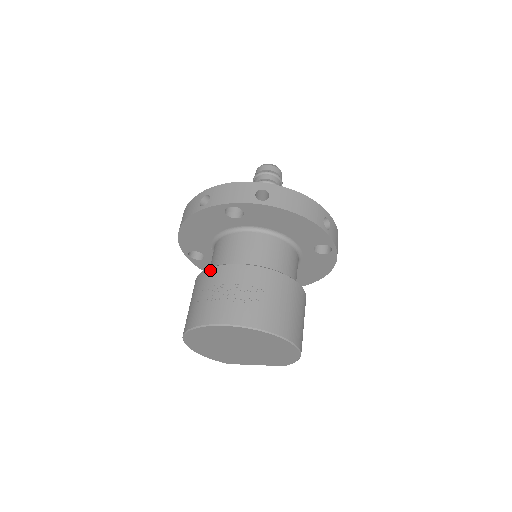
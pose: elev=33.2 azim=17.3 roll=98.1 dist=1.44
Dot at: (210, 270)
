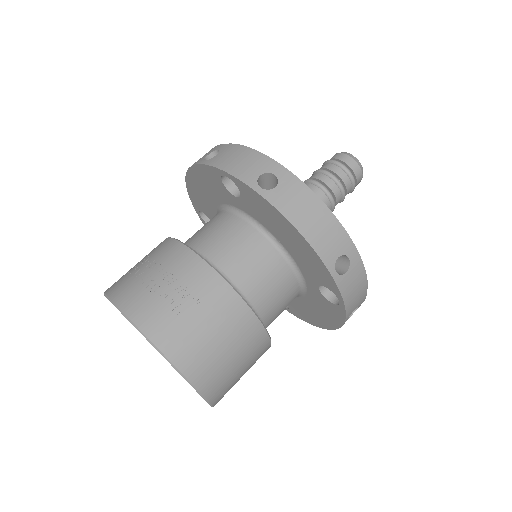
Dot at: (169, 240)
